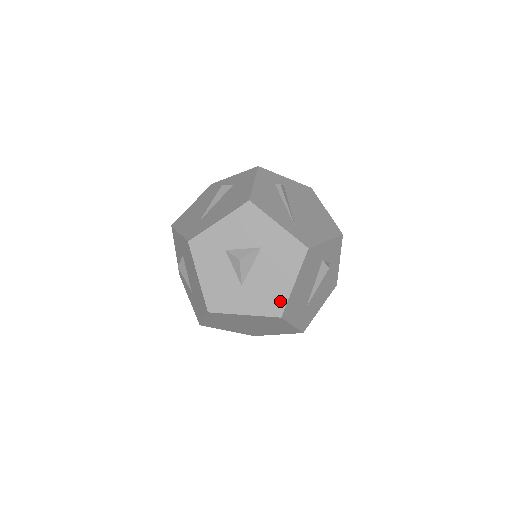
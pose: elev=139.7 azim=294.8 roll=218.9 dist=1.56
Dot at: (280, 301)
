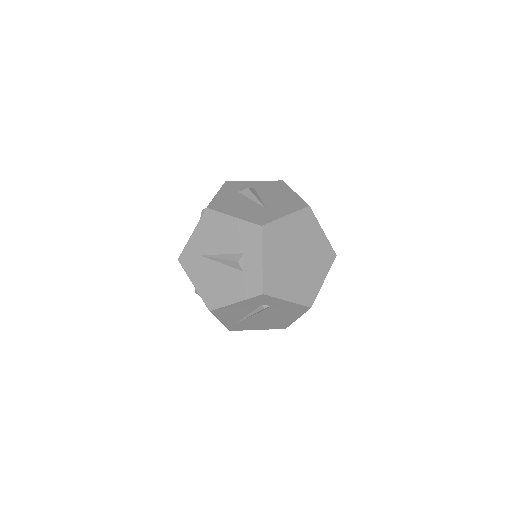
Dot at: occluded
